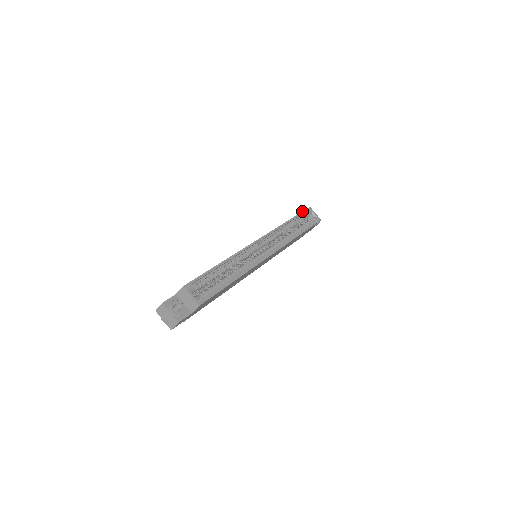
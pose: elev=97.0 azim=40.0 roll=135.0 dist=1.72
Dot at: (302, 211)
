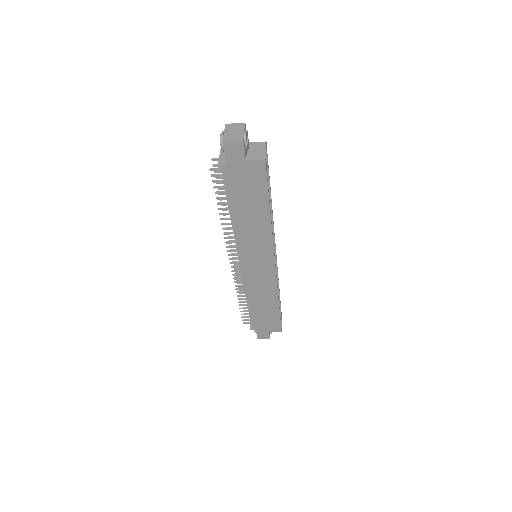
Dot at: occluded
